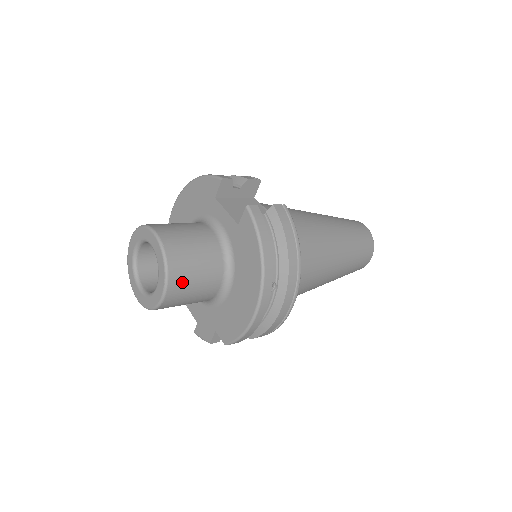
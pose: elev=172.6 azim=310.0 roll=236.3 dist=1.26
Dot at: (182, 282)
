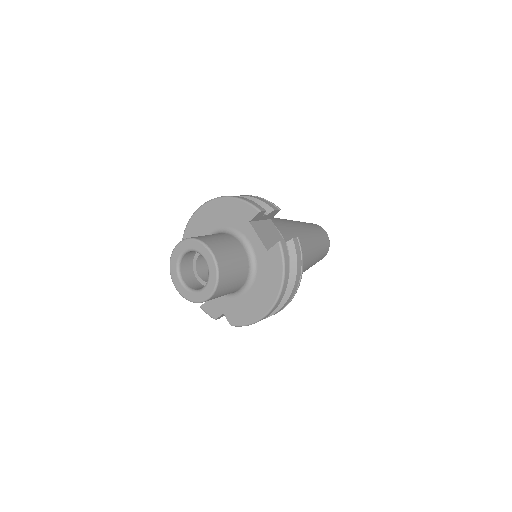
Dot at: (223, 289)
